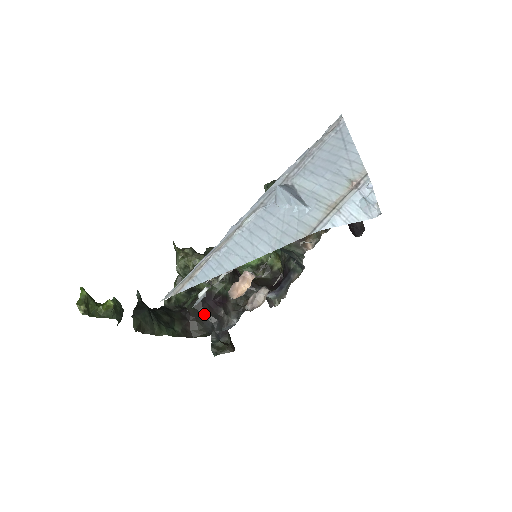
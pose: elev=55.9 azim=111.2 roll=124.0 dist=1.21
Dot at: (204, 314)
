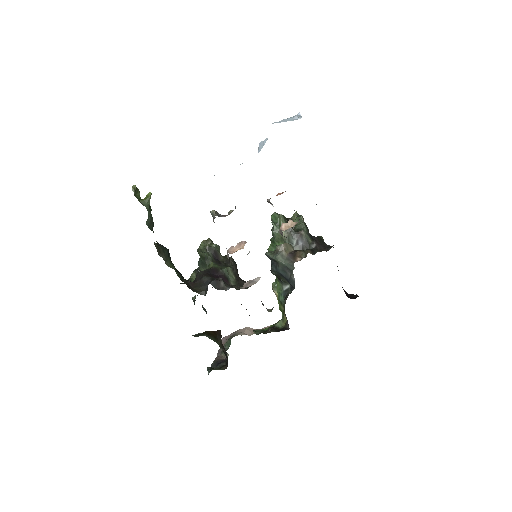
Dot at: (206, 276)
